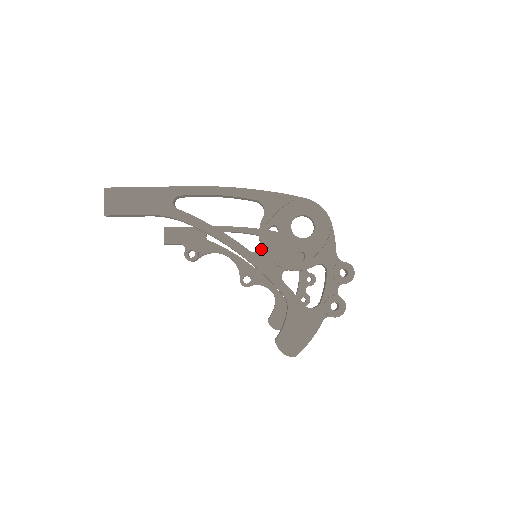
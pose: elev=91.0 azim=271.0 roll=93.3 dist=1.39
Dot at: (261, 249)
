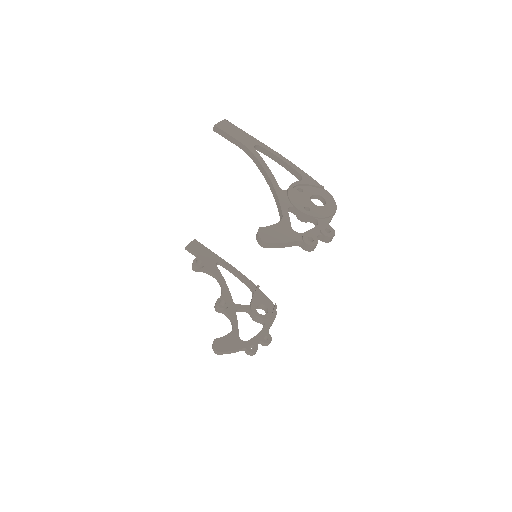
Dot at: (286, 191)
